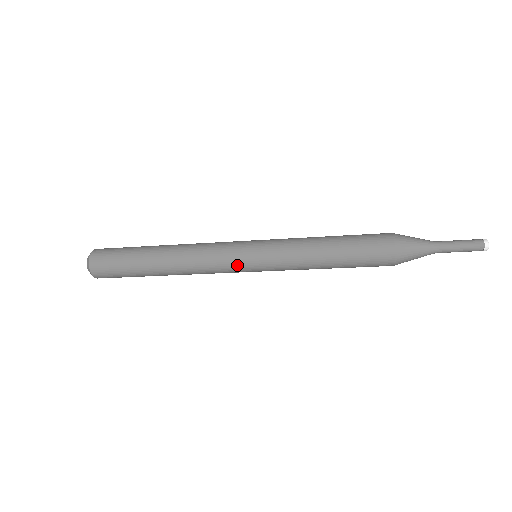
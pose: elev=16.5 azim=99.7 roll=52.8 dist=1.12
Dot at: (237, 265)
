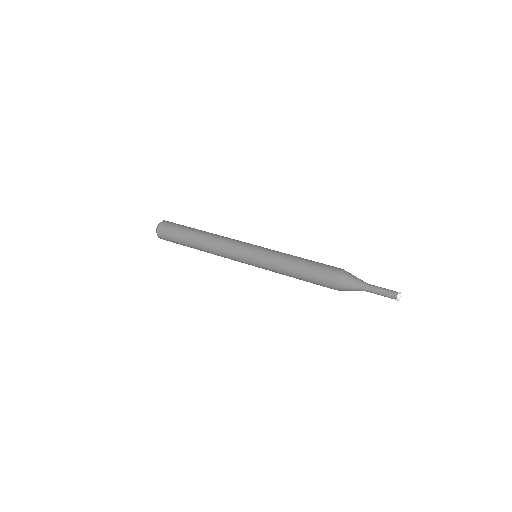
Dot at: occluded
